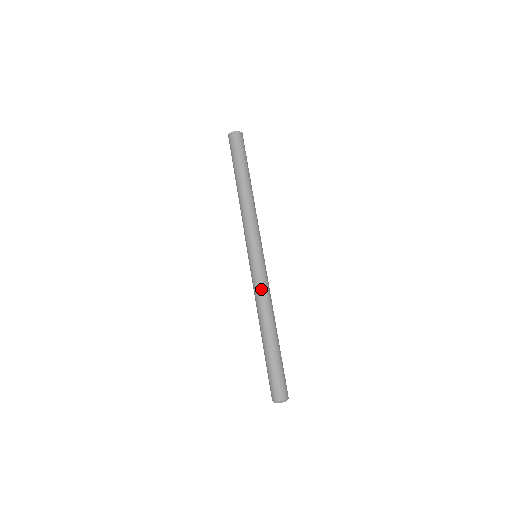
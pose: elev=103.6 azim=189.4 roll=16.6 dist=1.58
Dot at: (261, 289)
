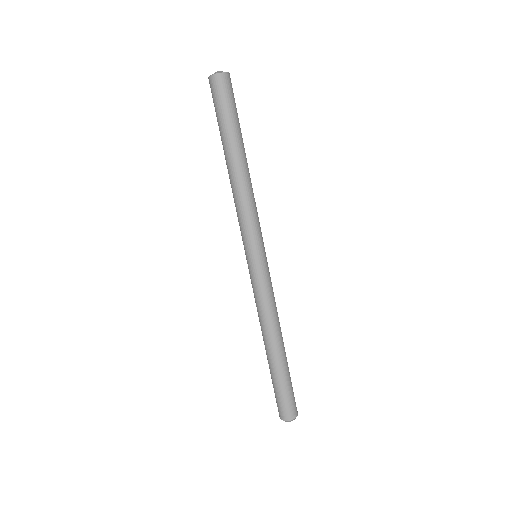
Dot at: (263, 302)
